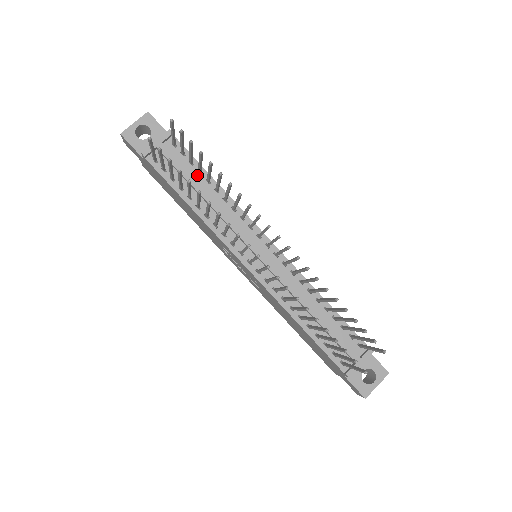
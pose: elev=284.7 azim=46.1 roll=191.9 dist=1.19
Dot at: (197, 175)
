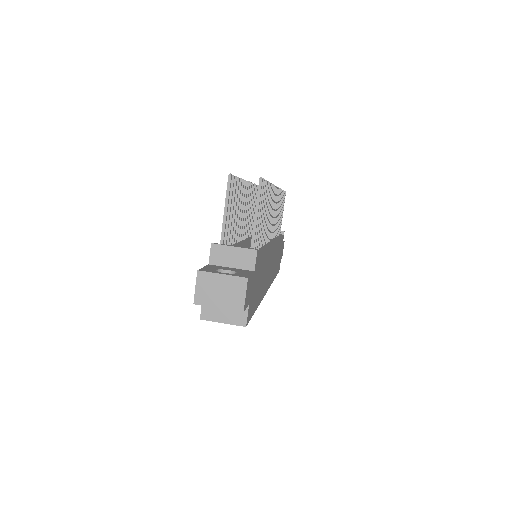
Dot at: occluded
